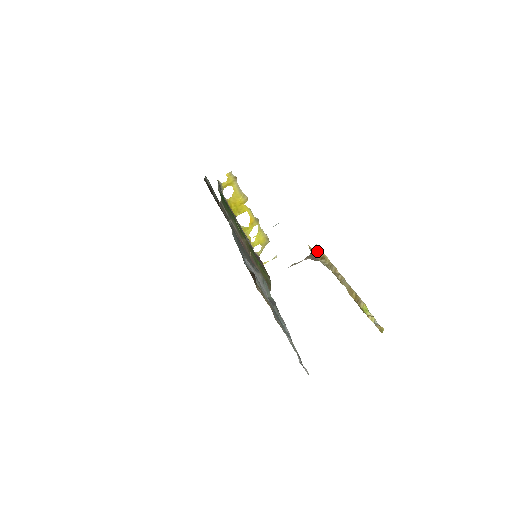
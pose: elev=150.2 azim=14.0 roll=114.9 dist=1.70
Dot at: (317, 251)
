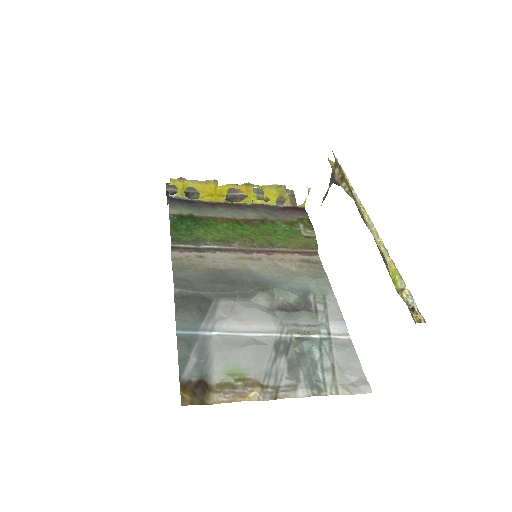
Dot at: (335, 166)
